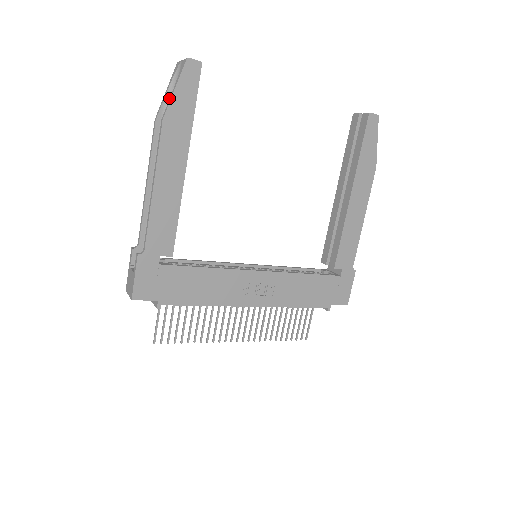
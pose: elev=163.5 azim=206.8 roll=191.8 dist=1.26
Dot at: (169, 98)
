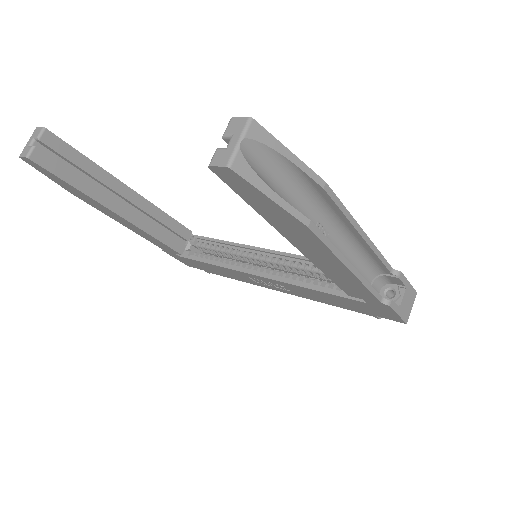
Dot at: occluded
